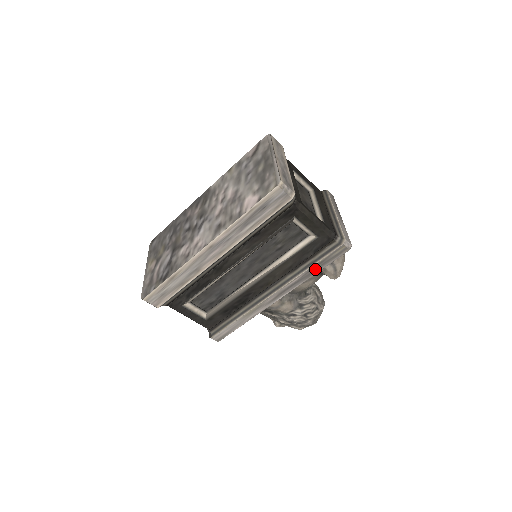
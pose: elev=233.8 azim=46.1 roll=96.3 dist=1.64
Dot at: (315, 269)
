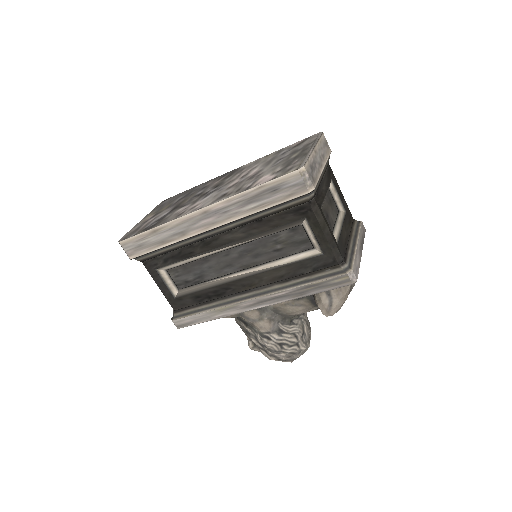
Dot at: (307, 290)
